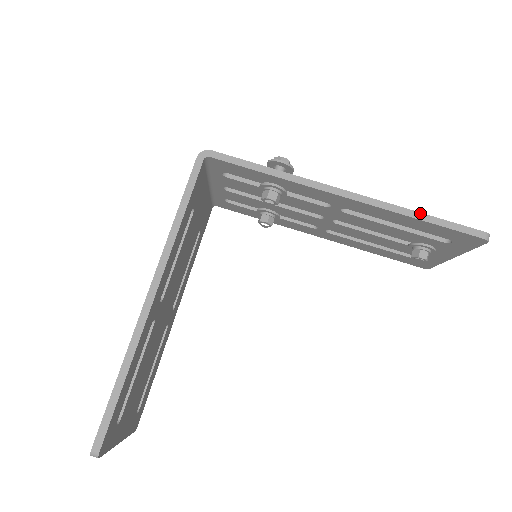
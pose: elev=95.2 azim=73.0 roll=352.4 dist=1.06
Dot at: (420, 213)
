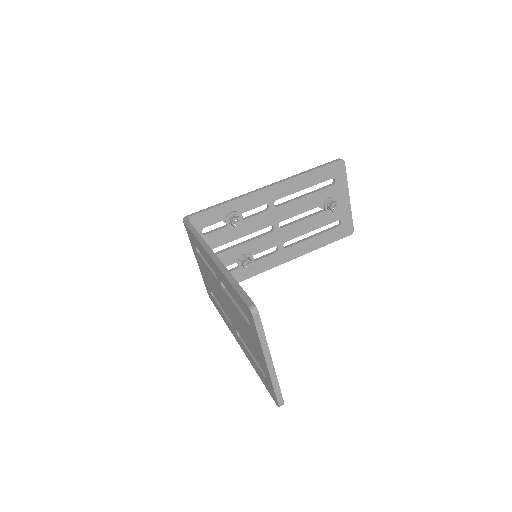
Dot at: (305, 171)
